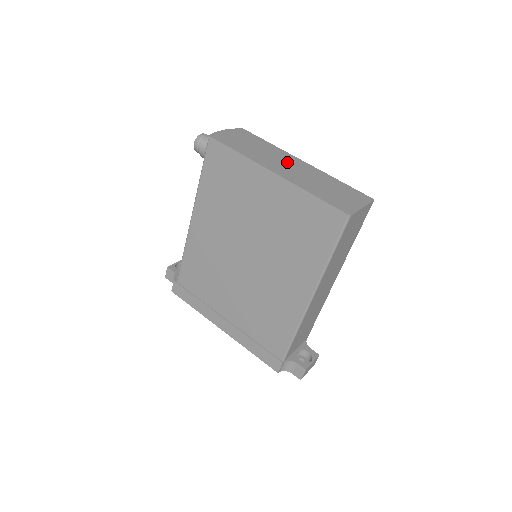
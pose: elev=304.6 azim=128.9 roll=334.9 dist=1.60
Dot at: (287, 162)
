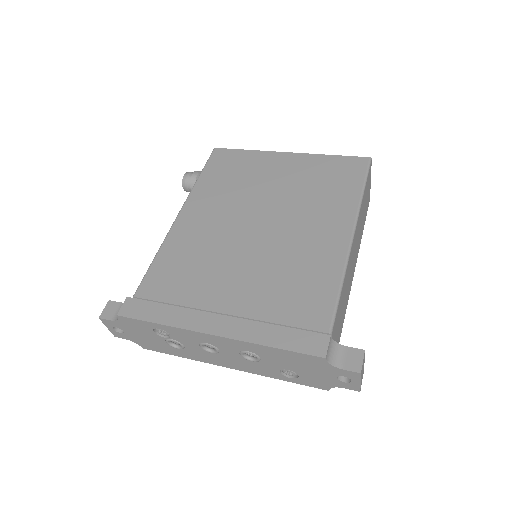
Dot at: occluded
